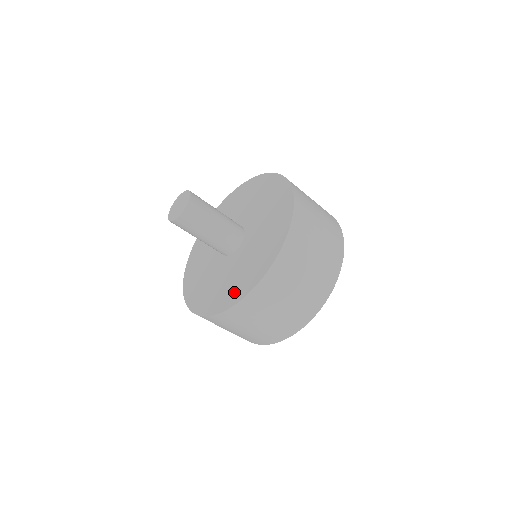
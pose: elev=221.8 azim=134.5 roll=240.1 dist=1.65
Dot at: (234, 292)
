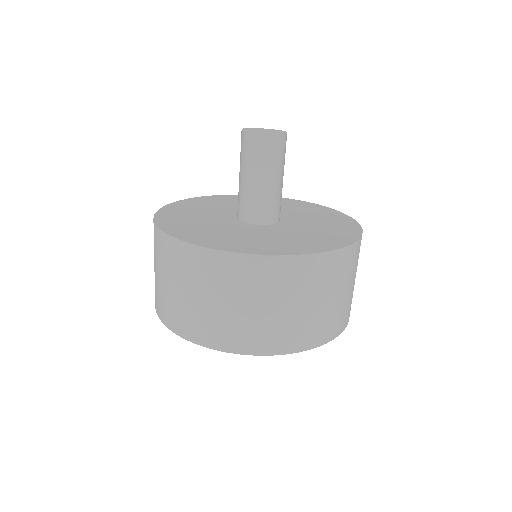
Dot at: (184, 229)
